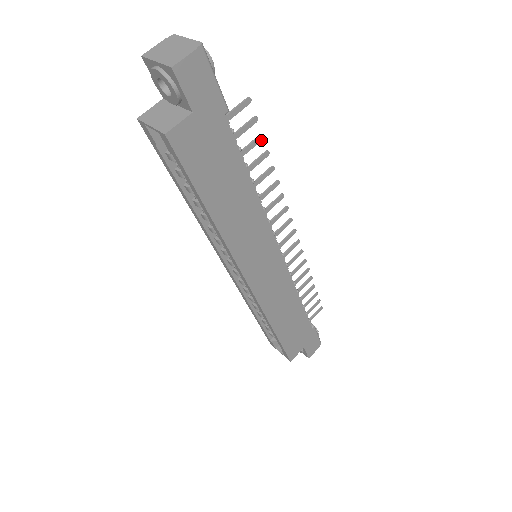
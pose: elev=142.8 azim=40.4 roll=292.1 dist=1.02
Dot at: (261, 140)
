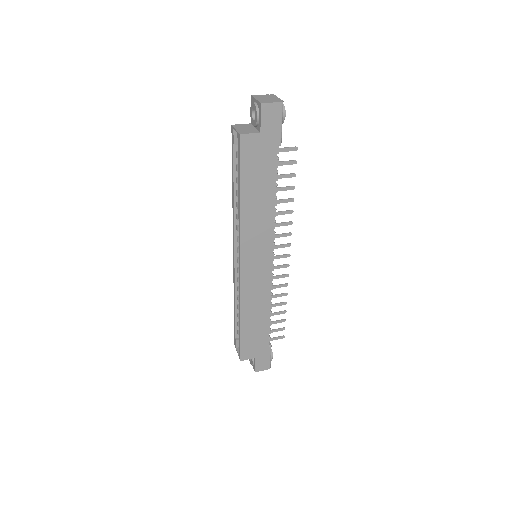
Dot at: occluded
